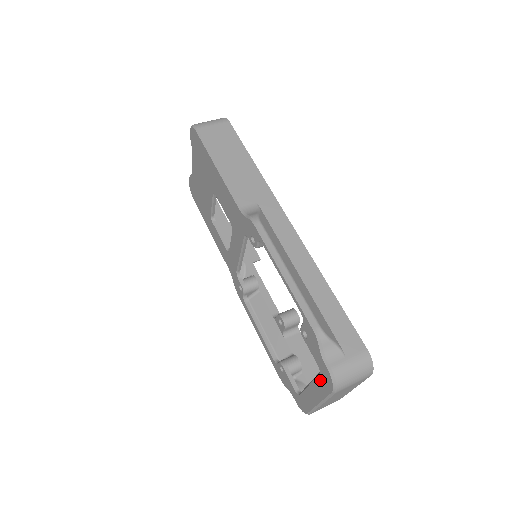
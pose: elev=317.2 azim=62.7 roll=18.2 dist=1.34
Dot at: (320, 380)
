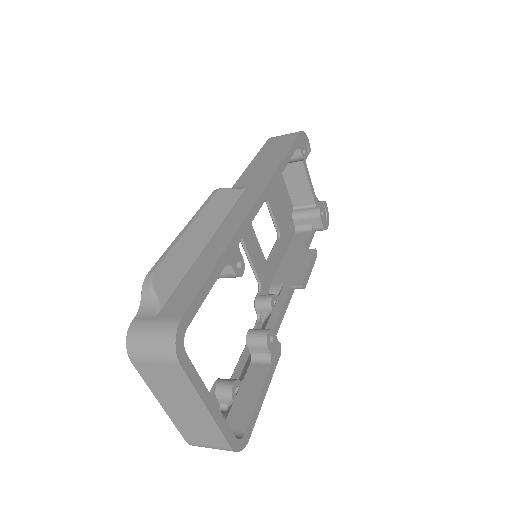
Dot at: occluded
